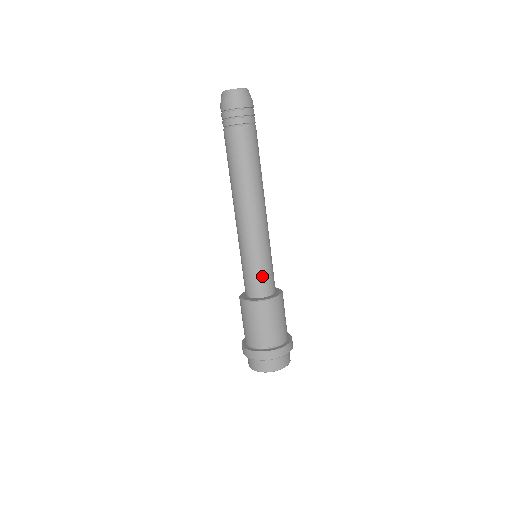
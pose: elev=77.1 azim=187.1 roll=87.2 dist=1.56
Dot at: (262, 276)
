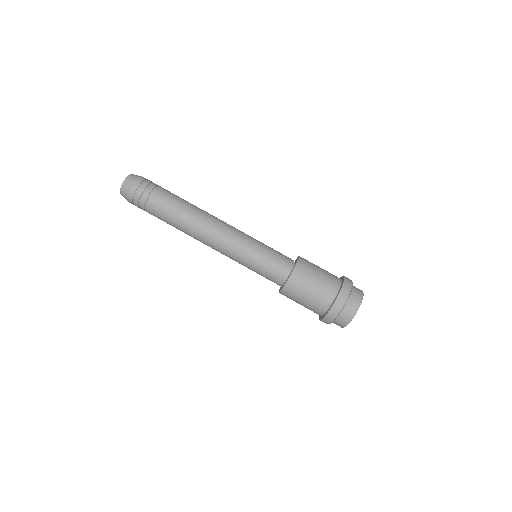
Dot at: (277, 252)
